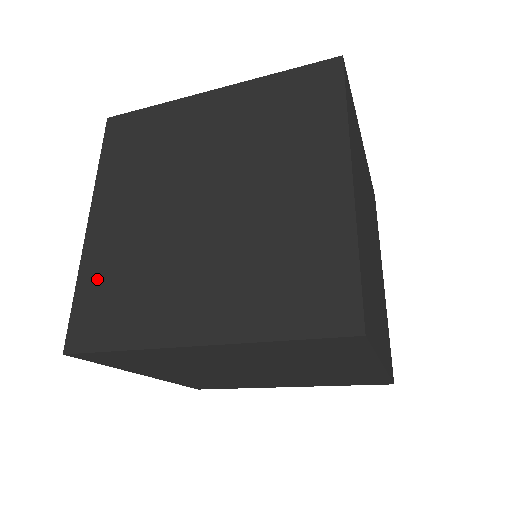
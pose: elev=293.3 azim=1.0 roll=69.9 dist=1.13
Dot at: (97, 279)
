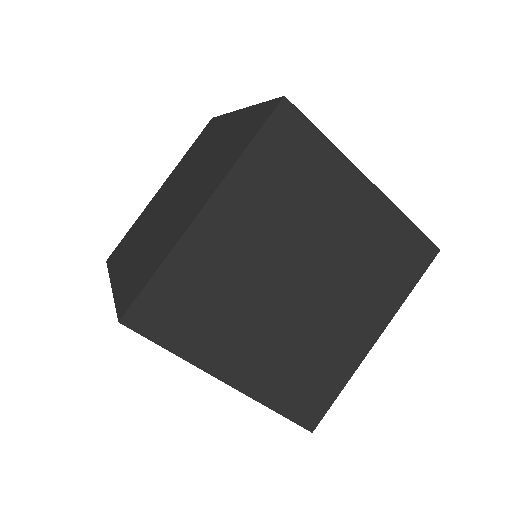
Dot at: (183, 276)
